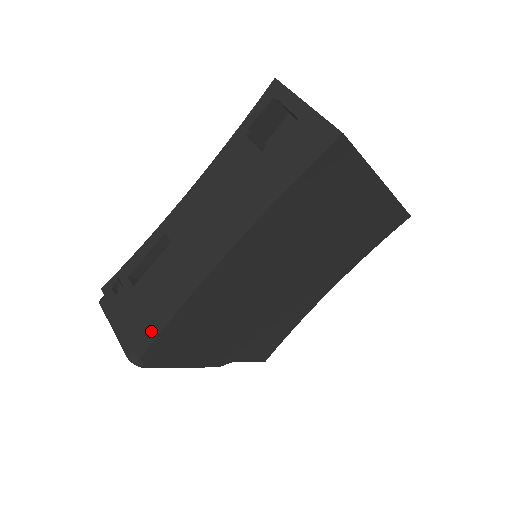
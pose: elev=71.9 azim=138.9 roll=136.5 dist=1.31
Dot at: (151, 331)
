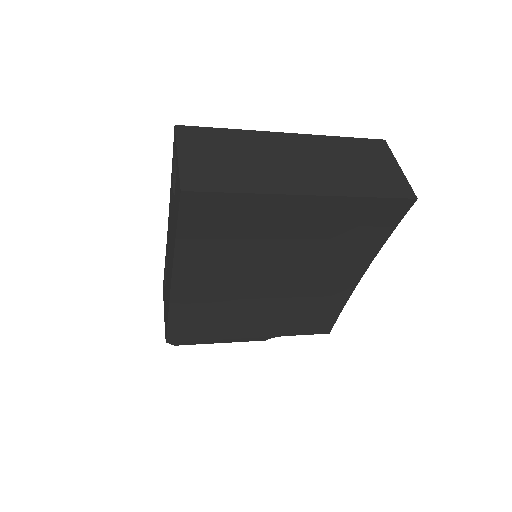
Dot at: (166, 324)
